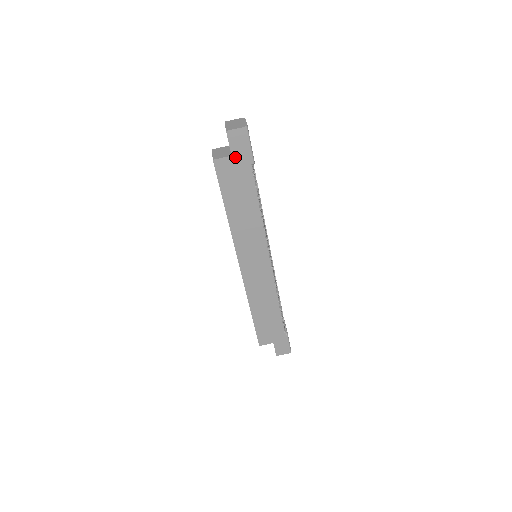
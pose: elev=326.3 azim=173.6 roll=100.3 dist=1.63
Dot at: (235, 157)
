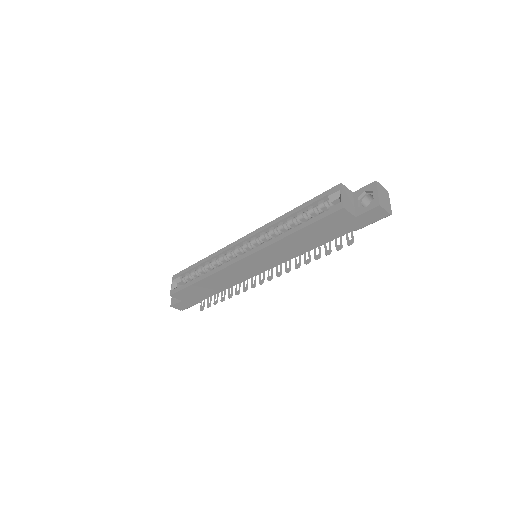
Dot at: (355, 219)
